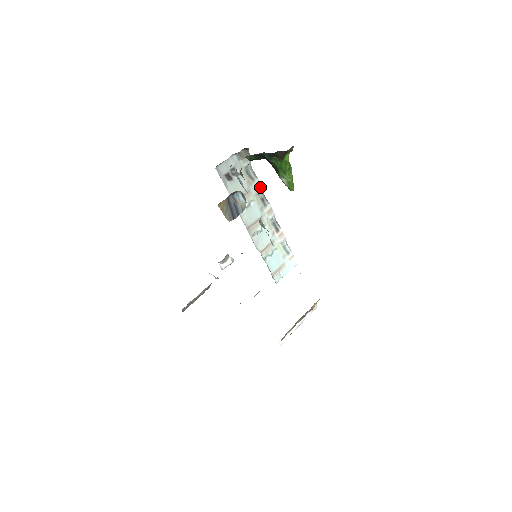
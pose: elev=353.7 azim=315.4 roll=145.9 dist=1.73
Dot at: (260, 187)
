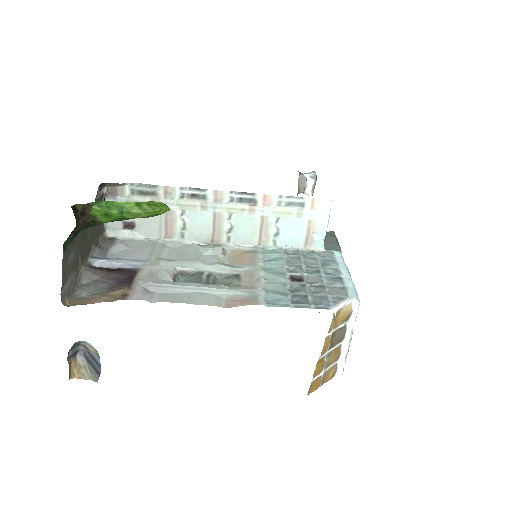
Dot at: (172, 190)
